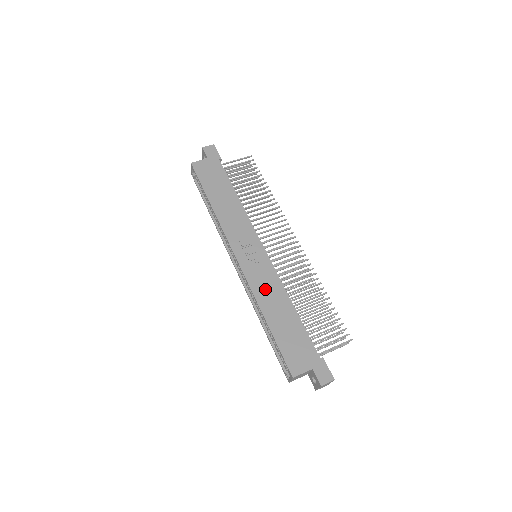
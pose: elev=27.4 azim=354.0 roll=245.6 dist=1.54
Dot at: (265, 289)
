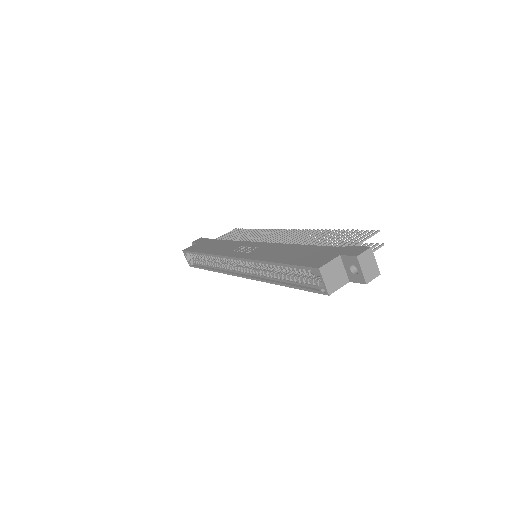
Dot at: (266, 253)
